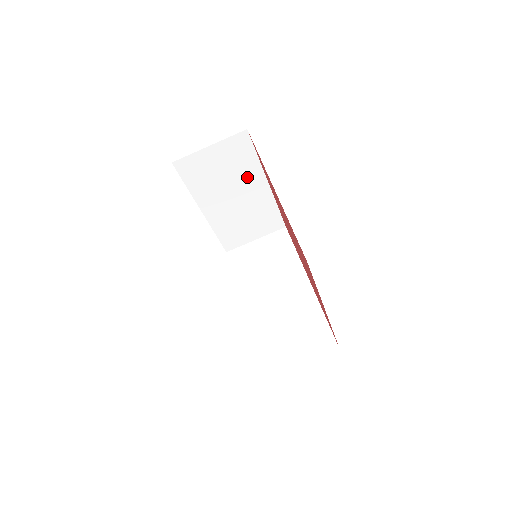
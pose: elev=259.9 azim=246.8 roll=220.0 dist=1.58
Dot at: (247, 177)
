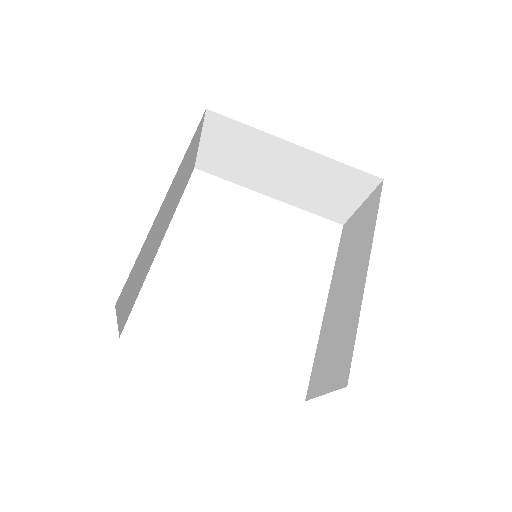
Dot at: (266, 149)
